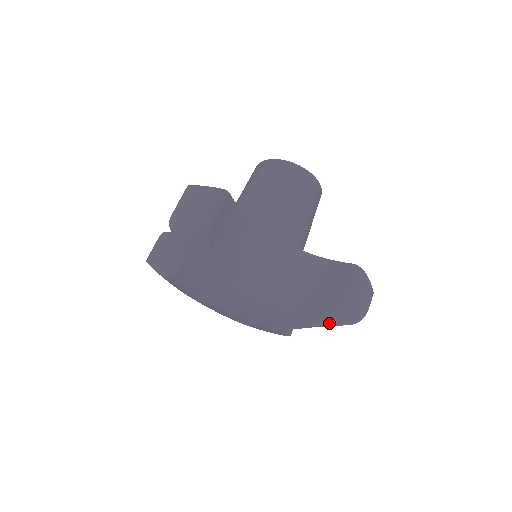
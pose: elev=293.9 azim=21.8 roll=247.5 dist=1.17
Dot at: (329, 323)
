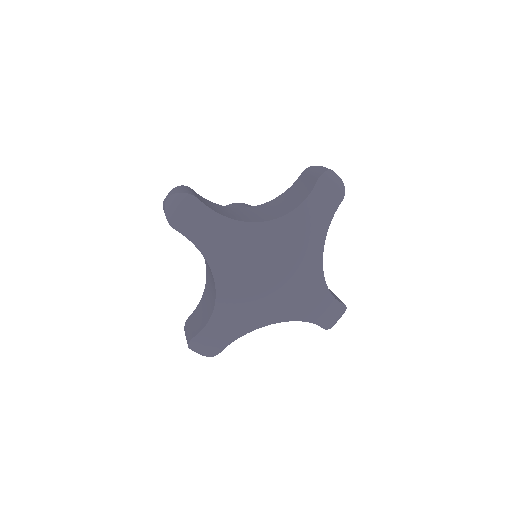
Dot at: (331, 208)
